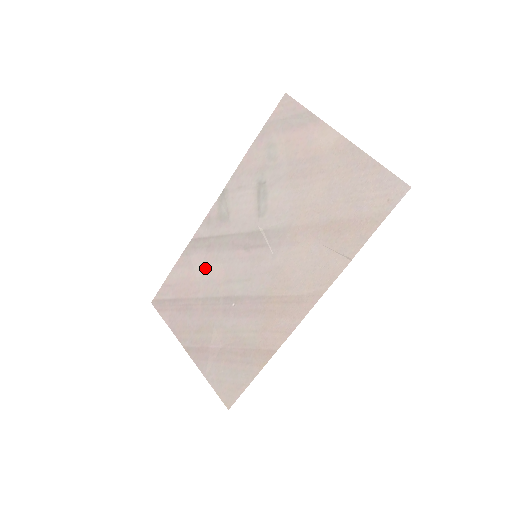
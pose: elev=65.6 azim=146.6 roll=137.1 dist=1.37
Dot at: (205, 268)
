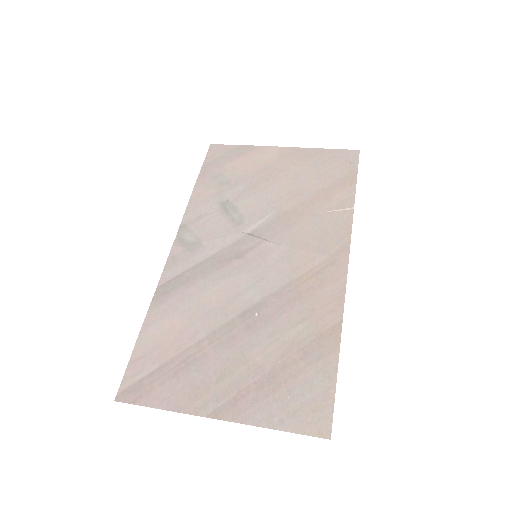
Dot at: (194, 303)
